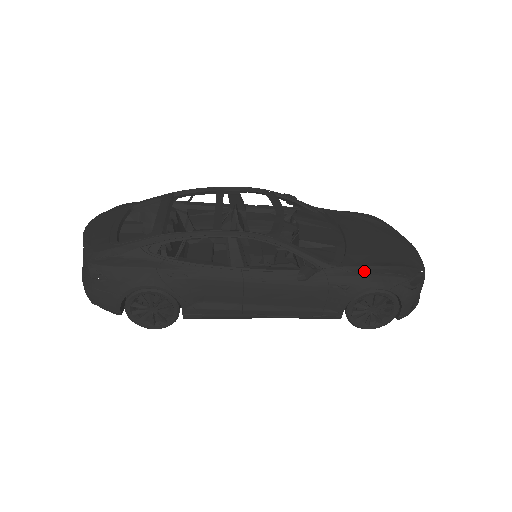
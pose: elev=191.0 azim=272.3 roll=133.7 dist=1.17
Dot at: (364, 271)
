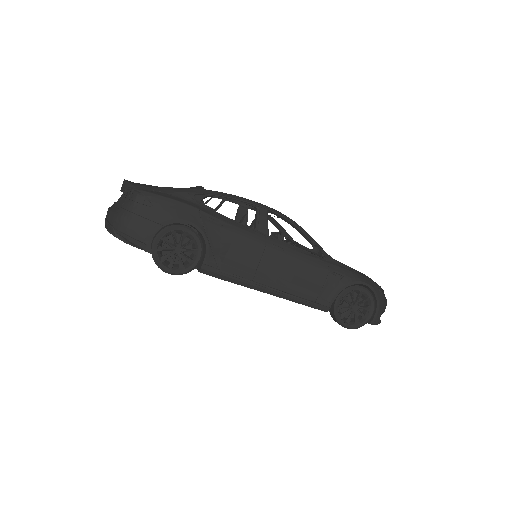
Dot at: (353, 270)
